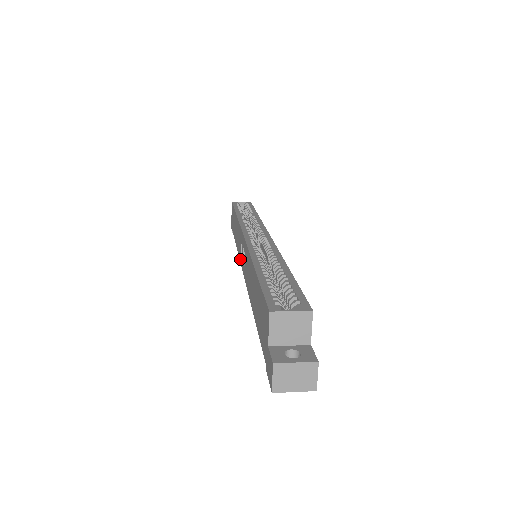
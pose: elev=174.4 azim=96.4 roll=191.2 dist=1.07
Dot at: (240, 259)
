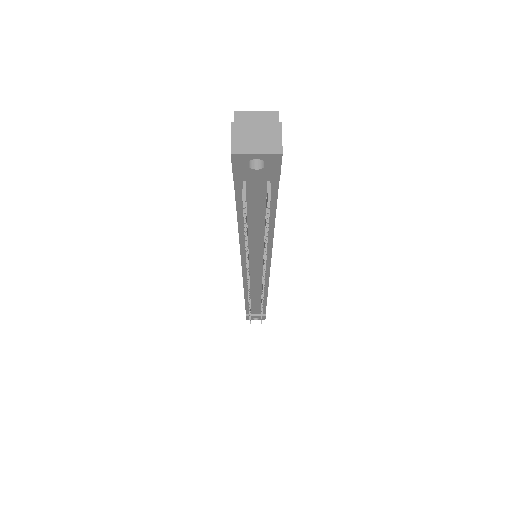
Dot at: occluded
